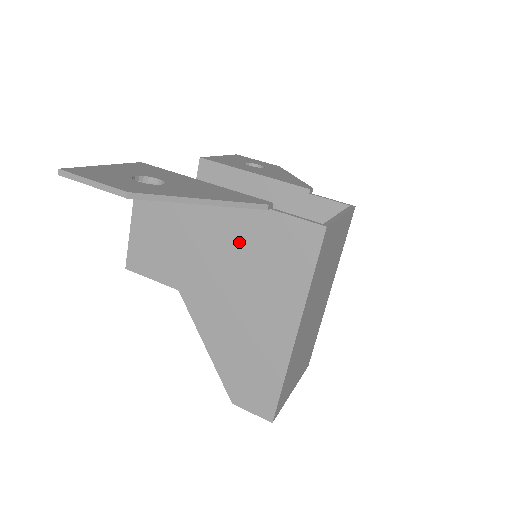
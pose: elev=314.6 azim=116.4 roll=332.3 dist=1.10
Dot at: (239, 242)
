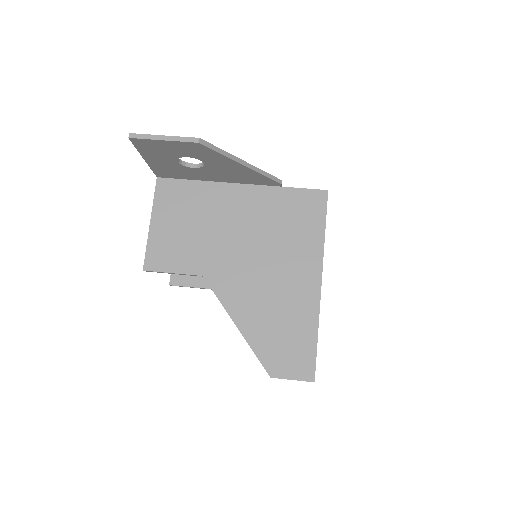
Dot at: (258, 218)
